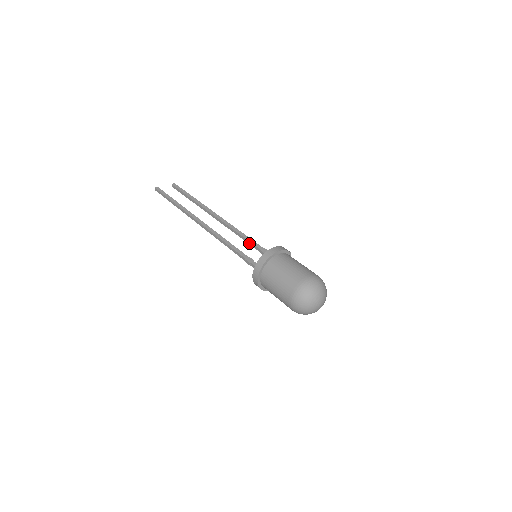
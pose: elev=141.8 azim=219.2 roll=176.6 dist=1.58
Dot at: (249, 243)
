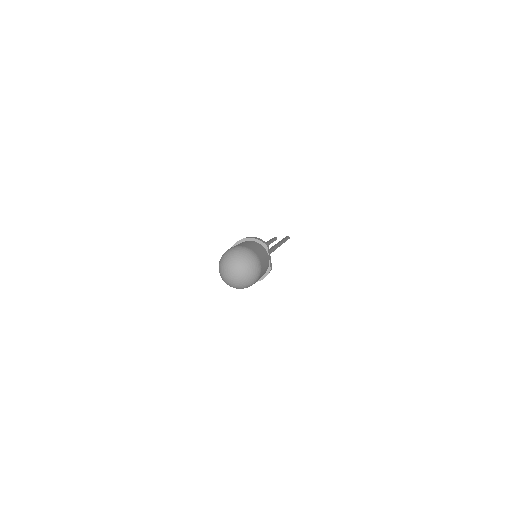
Dot at: occluded
